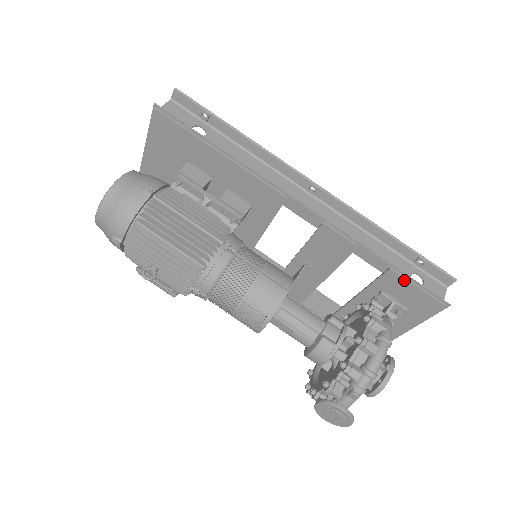
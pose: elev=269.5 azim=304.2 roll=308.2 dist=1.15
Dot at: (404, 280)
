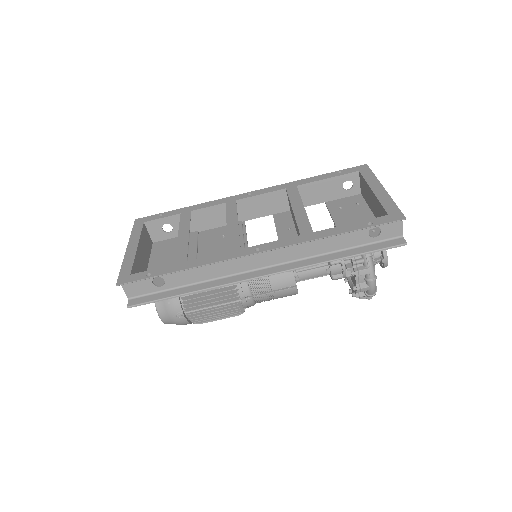
Dot at: (364, 254)
